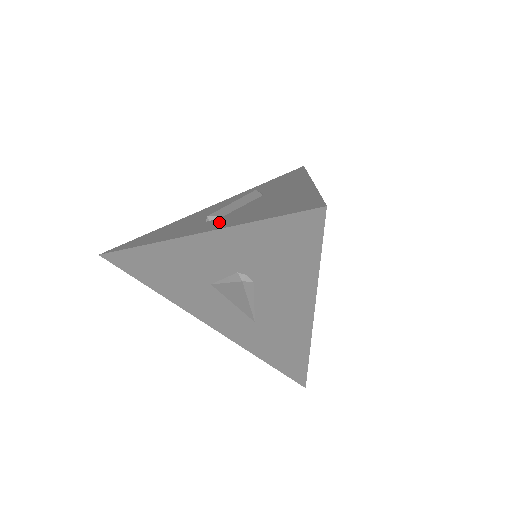
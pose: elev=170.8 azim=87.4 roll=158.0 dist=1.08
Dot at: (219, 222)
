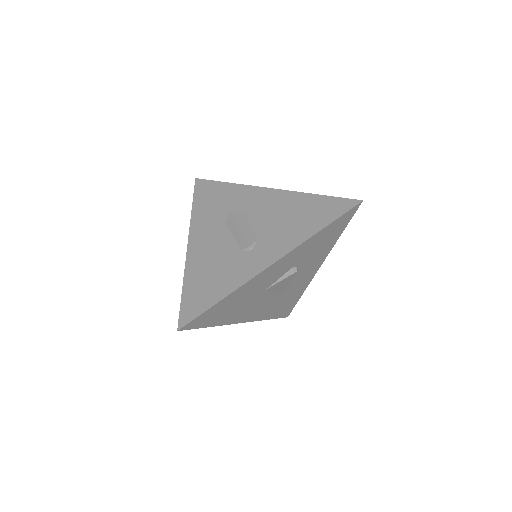
Dot at: (275, 244)
